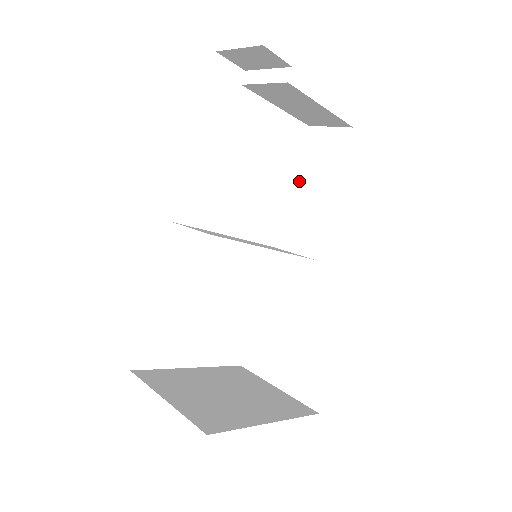
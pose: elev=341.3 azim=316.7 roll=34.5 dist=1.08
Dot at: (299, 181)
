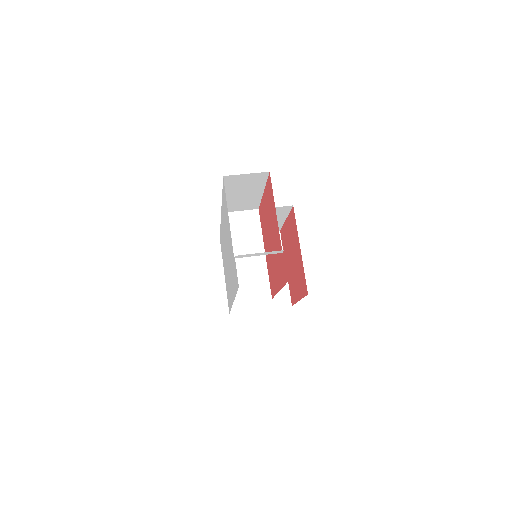
Dot at: (229, 194)
